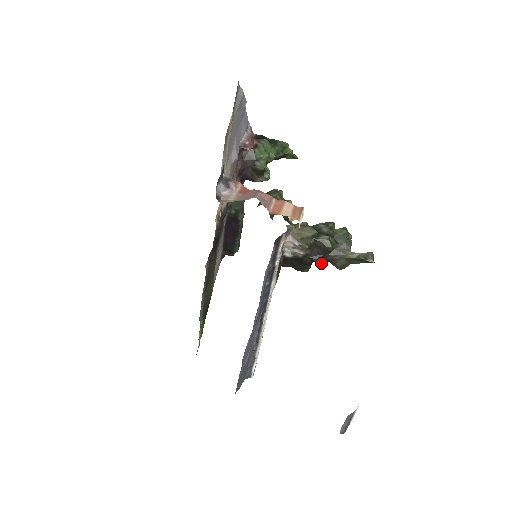
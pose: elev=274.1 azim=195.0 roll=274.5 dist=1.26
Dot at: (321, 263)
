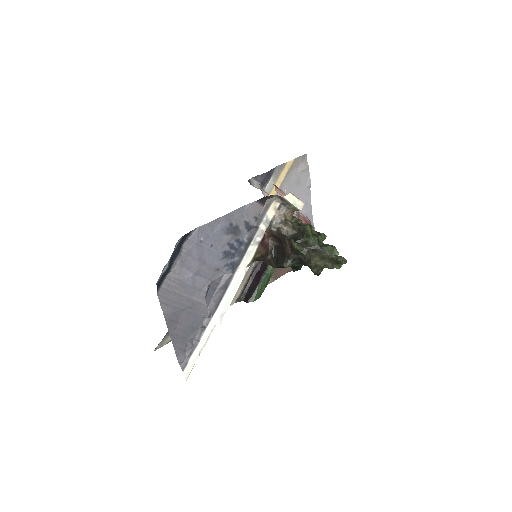
Dot at: (296, 245)
